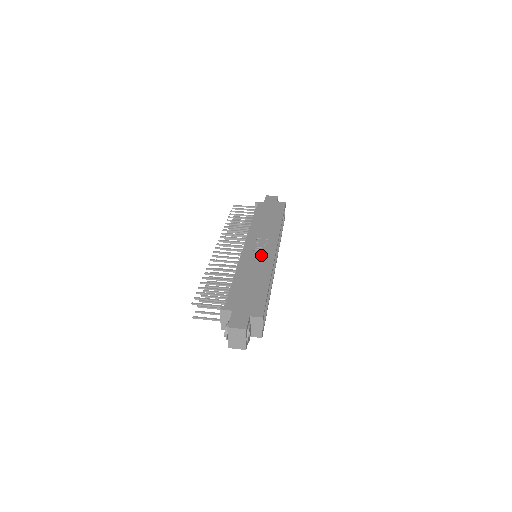
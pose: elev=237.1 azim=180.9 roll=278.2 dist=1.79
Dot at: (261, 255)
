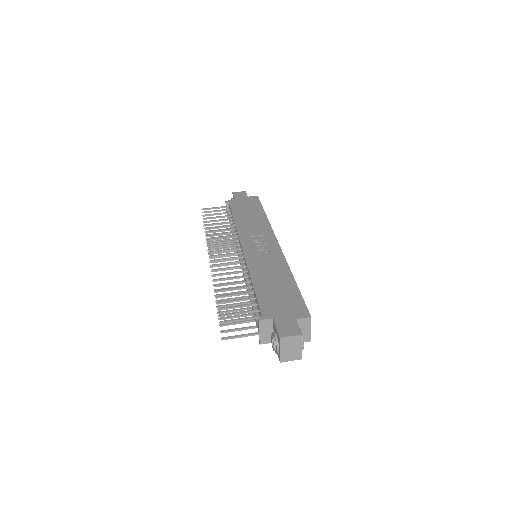
Dot at: (266, 253)
